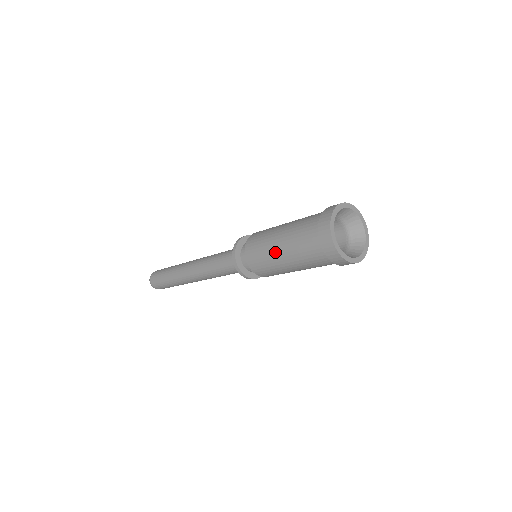
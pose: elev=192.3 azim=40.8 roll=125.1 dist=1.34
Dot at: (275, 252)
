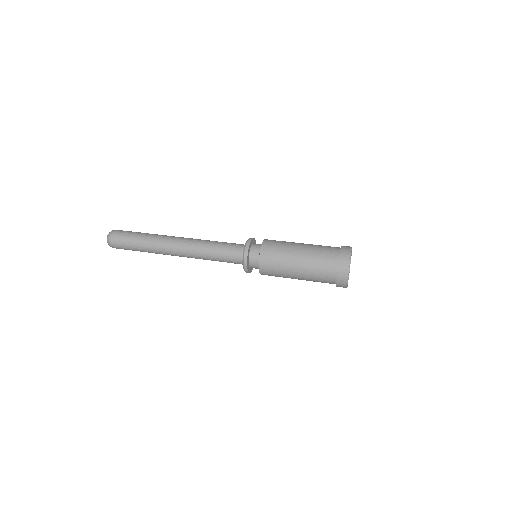
Dot at: (292, 278)
